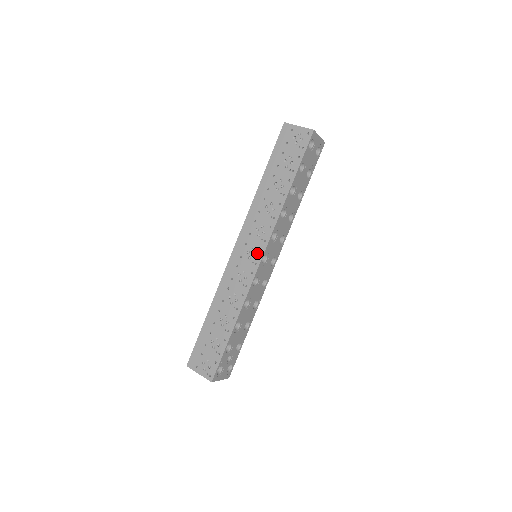
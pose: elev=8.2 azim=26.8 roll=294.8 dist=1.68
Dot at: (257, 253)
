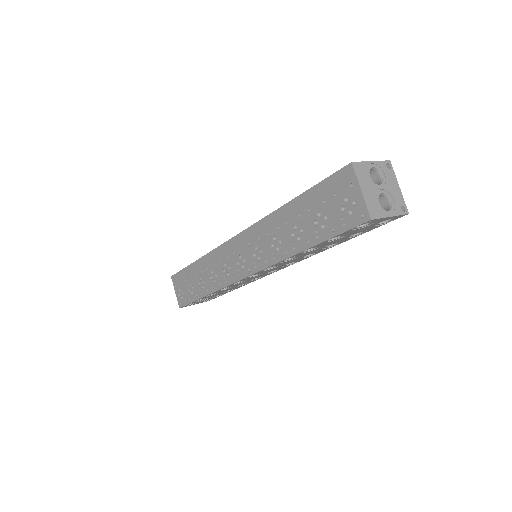
Dot at: (245, 268)
